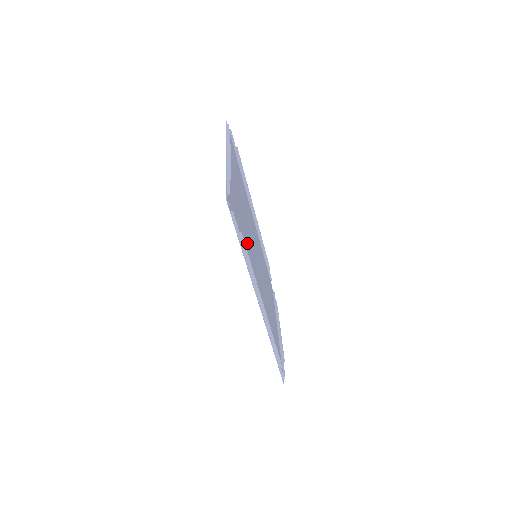
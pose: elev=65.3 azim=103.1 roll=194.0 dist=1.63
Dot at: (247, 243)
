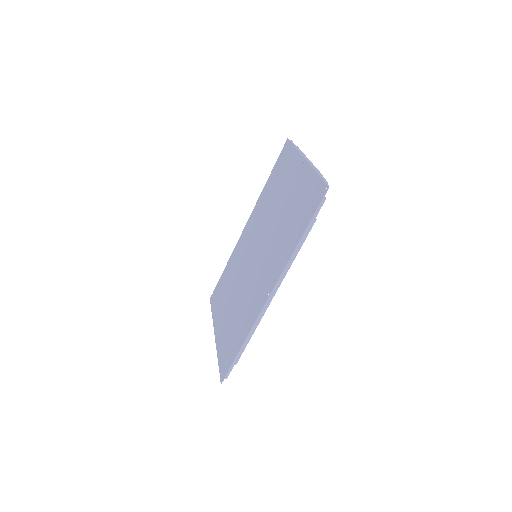
Dot at: (281, 236)
